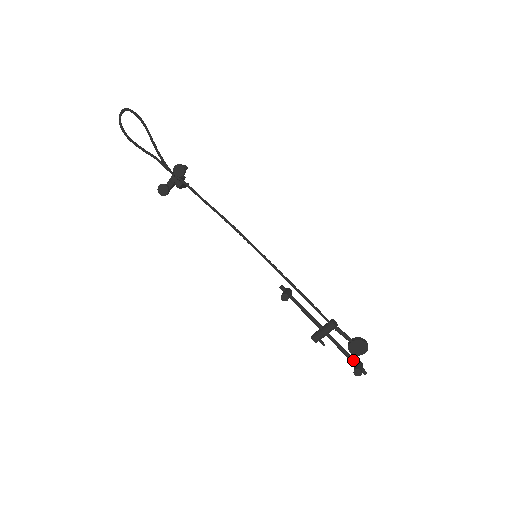
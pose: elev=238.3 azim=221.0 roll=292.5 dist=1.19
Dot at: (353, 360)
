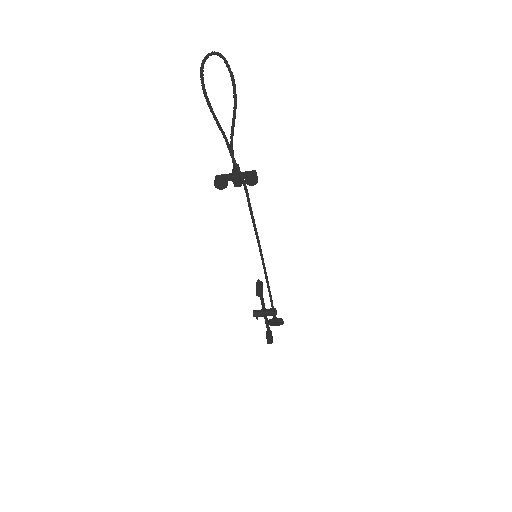
Dot at: (269, 332)
